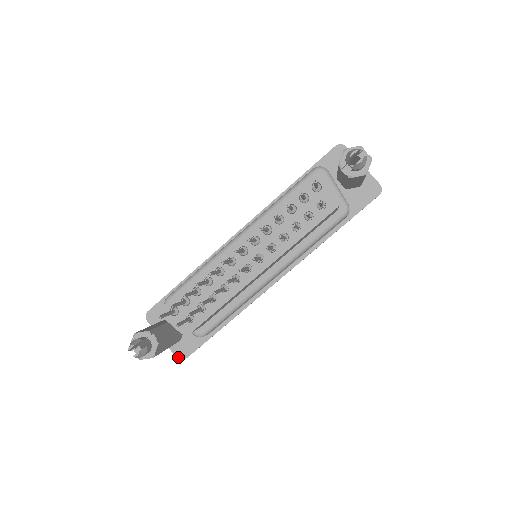
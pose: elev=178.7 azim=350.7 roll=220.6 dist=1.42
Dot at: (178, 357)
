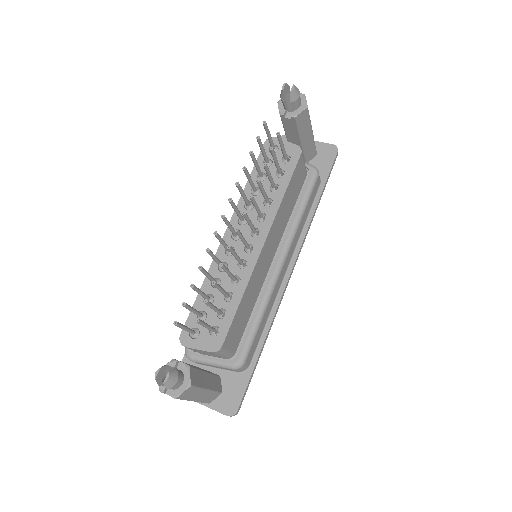
Dot at: (228, 414)
